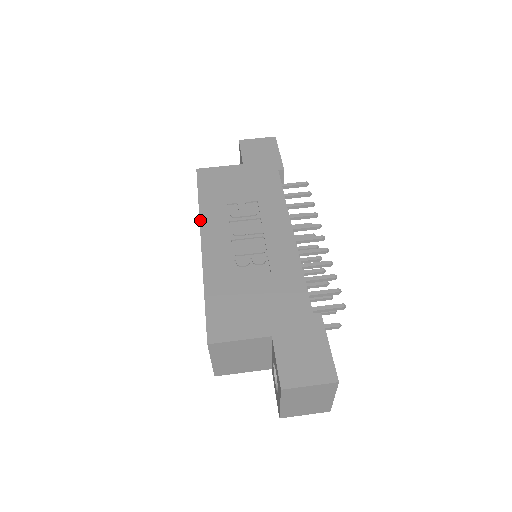
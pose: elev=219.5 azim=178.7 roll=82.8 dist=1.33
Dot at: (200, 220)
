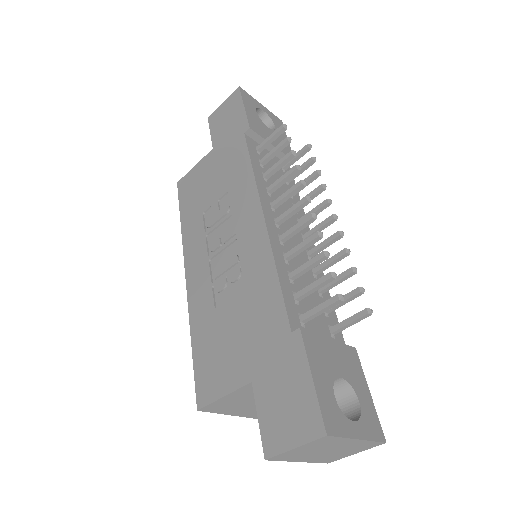
Dot at: (183, 248)
